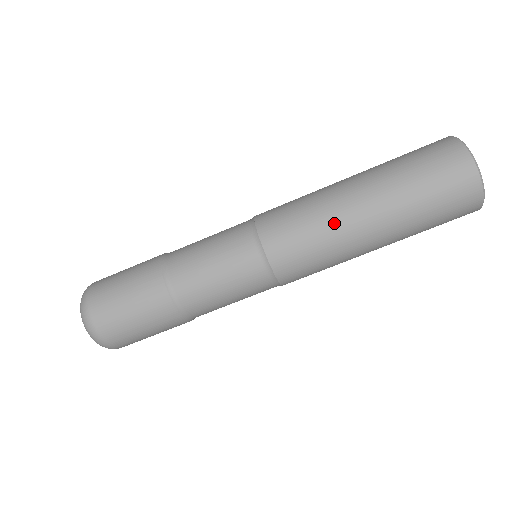
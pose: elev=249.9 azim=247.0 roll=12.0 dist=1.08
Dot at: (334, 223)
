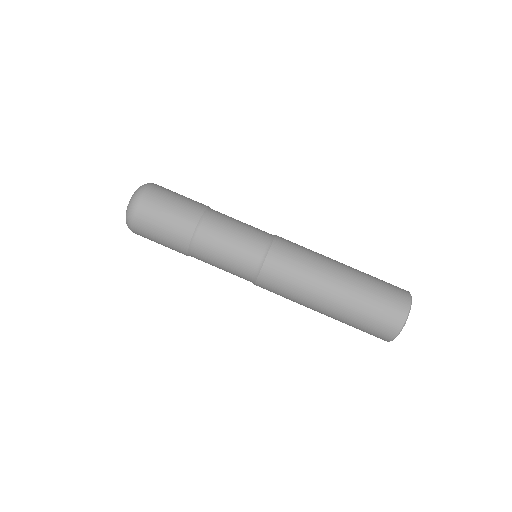
Dot at: (310, 287)
